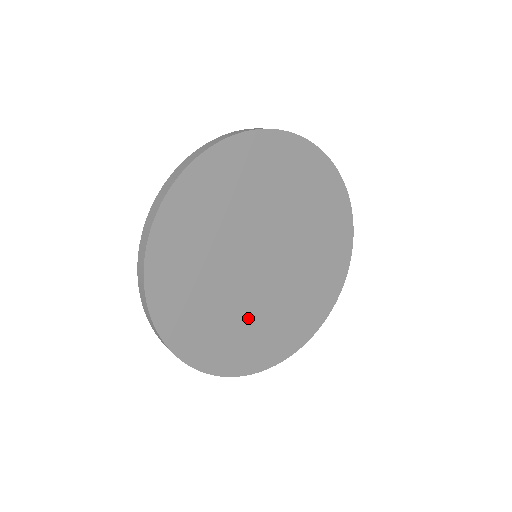
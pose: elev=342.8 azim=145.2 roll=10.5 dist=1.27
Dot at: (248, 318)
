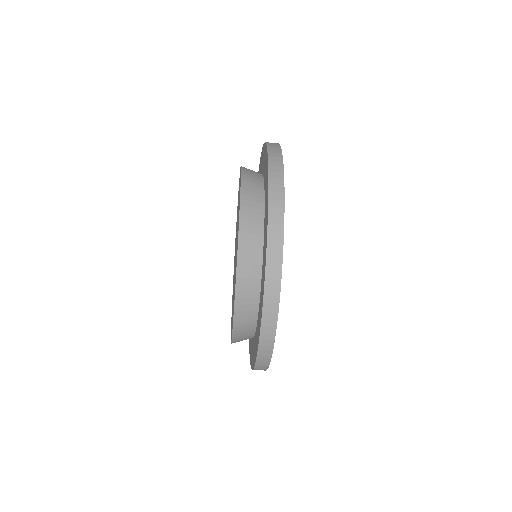
Dot at: occluded
